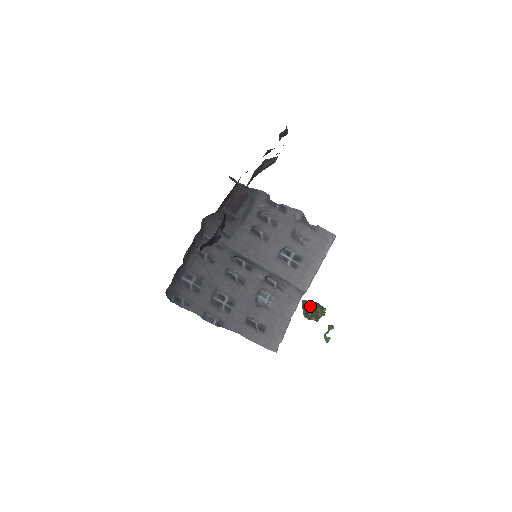
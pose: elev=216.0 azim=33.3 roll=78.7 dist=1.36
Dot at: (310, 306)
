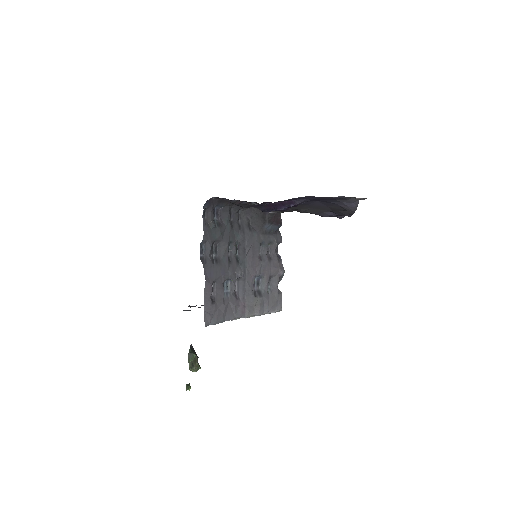
Dot at: (195, 353)
